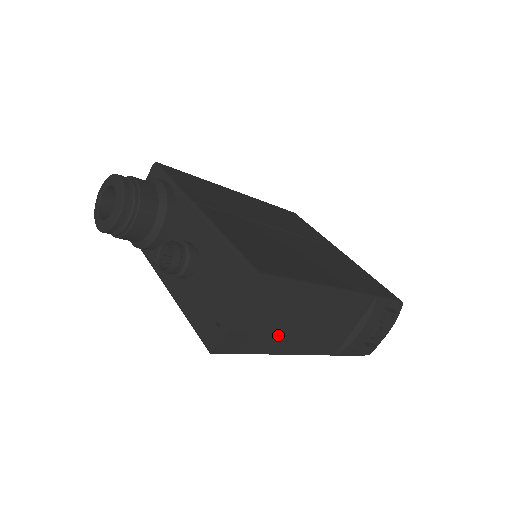
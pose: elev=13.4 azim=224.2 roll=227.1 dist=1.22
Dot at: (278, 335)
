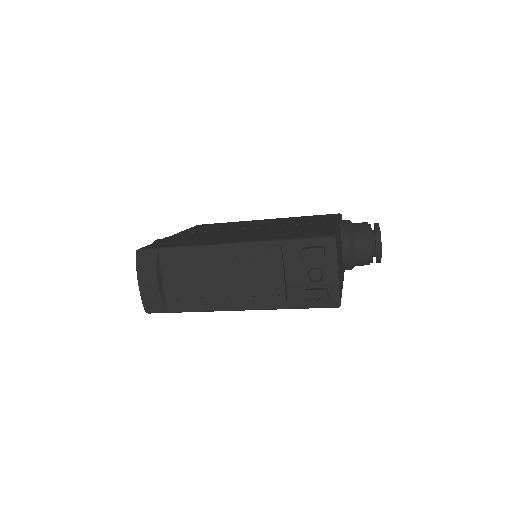
Dot at: (195, 293)
